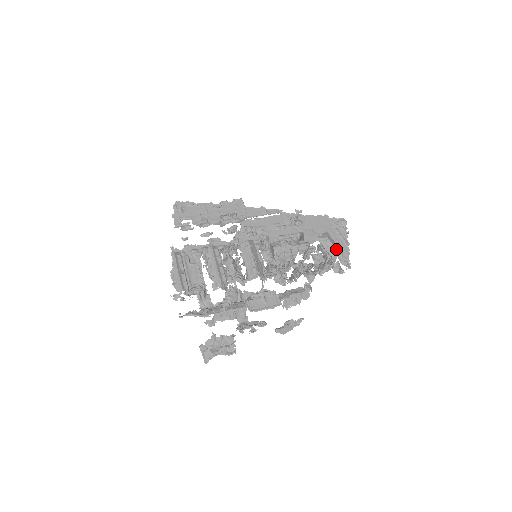
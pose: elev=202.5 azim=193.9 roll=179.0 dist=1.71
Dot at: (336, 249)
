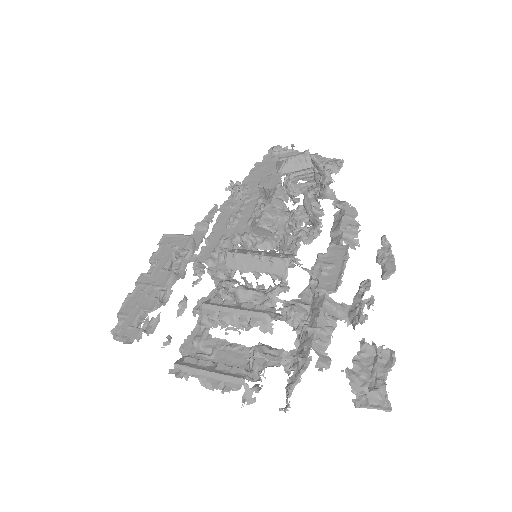
Dot at: (306, 156)
